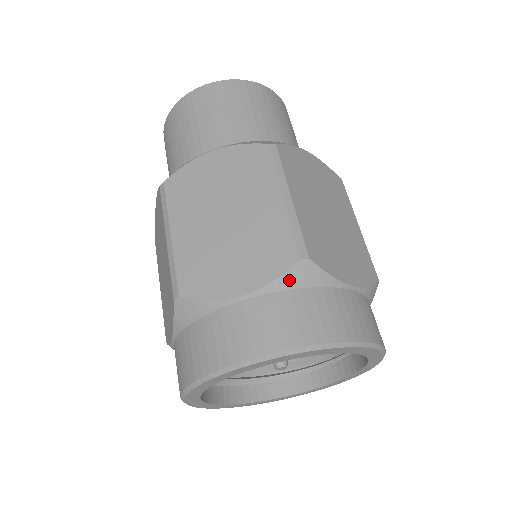
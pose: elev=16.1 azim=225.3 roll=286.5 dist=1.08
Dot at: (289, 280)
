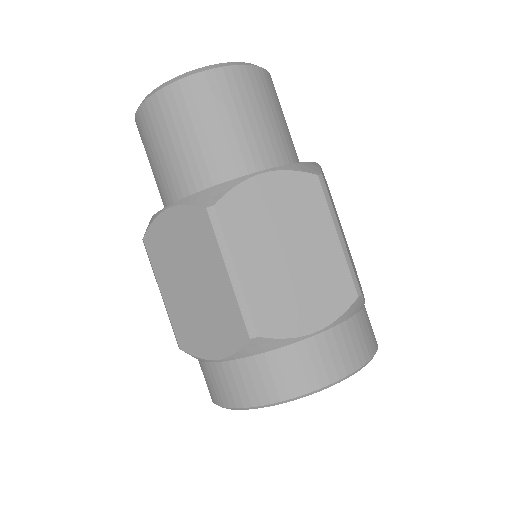
Dot at: (348, 314)
